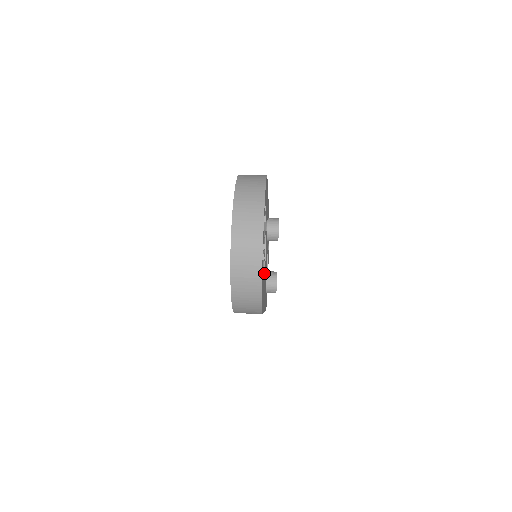
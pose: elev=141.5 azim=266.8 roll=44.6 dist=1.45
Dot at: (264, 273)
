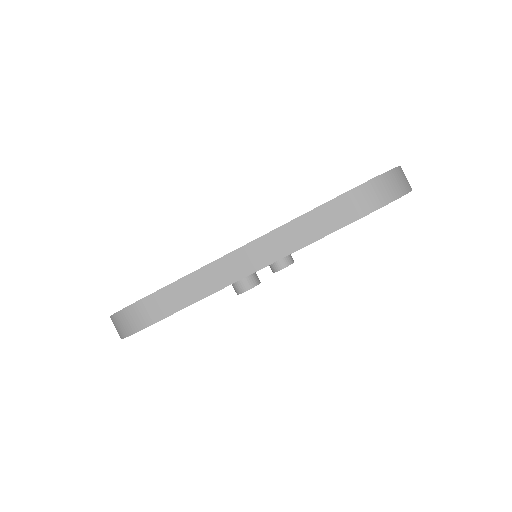
Dot at: occluded
